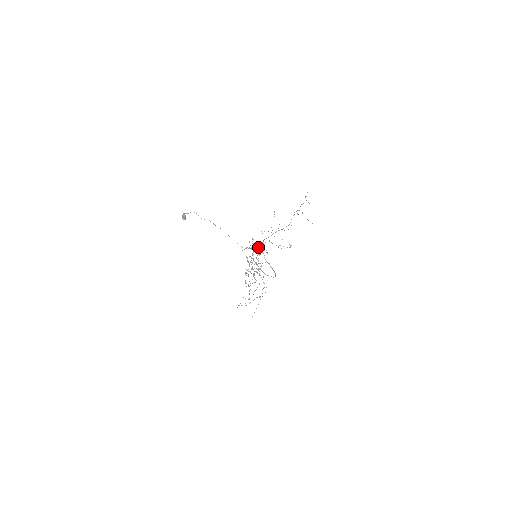
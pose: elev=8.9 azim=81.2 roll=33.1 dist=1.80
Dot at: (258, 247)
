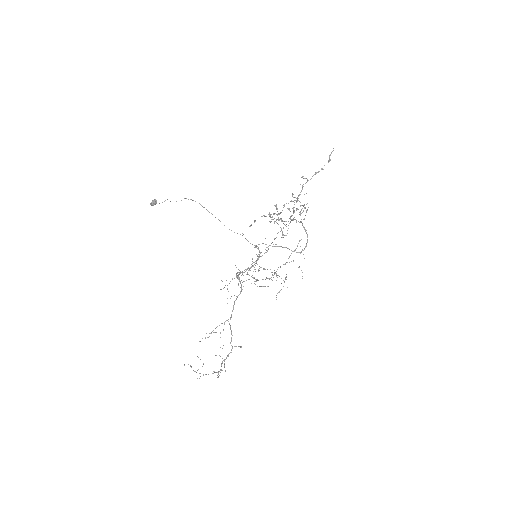
Dot at: (287, 208)
